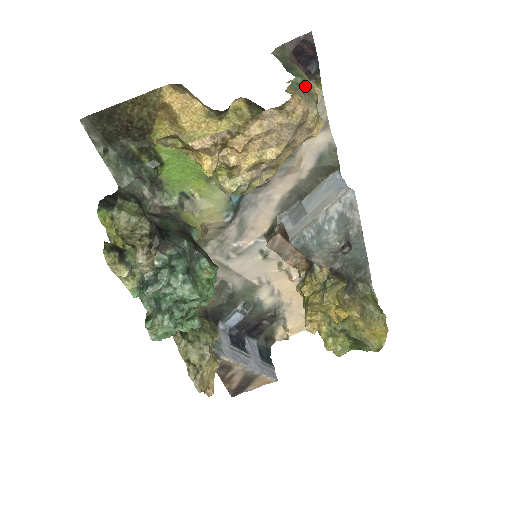
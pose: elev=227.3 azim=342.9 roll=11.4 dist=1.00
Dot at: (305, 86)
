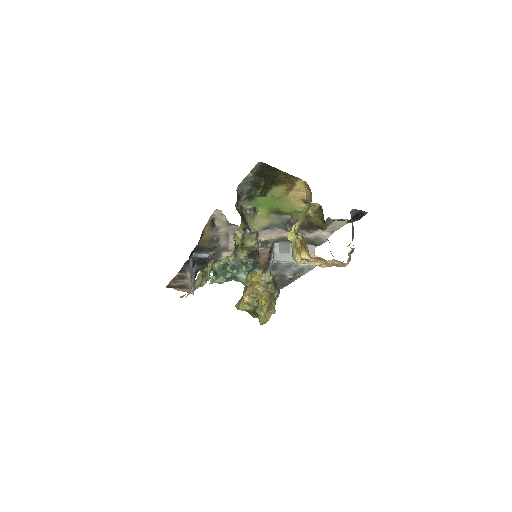
Dot at: (353, 250)
